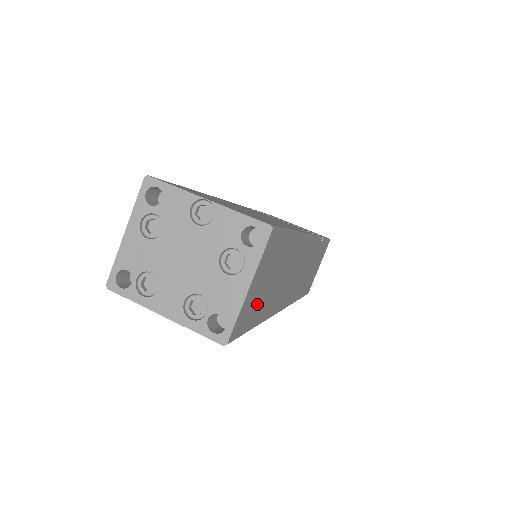
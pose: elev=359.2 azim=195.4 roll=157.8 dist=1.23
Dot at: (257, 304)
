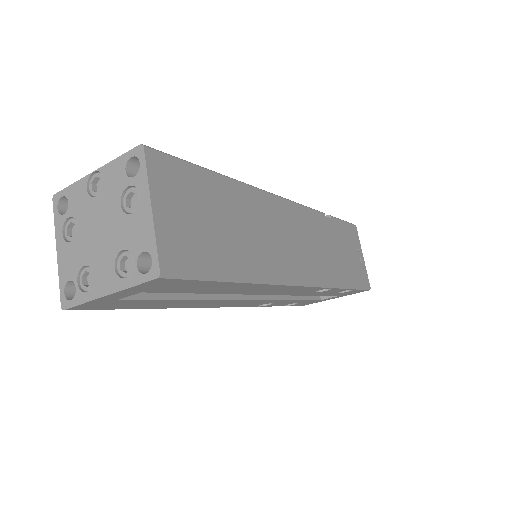
Dot at: (204, 243)
